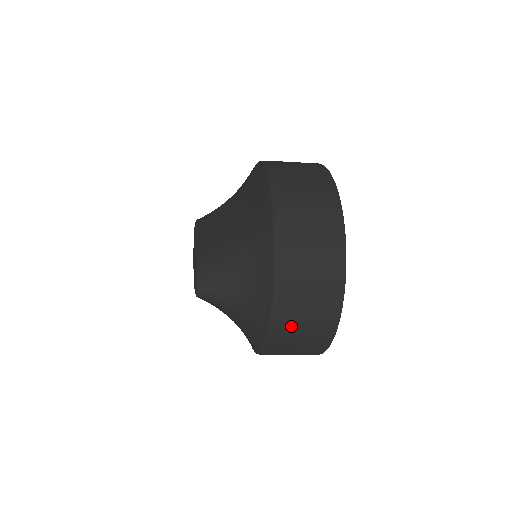
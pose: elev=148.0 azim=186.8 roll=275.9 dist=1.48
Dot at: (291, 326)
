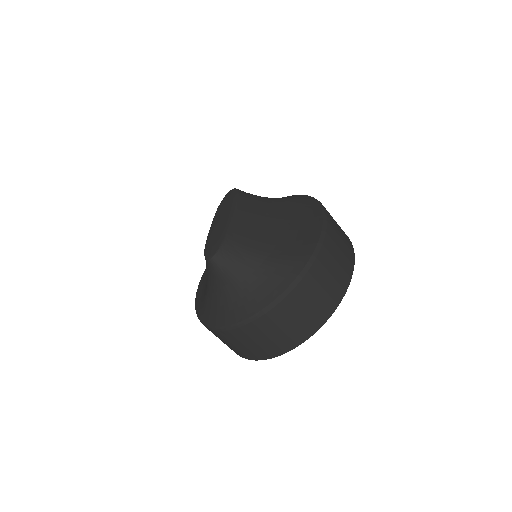
Dot at: (251, 335)
